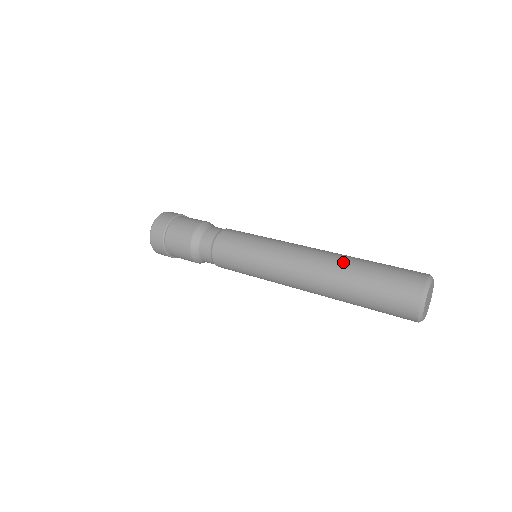
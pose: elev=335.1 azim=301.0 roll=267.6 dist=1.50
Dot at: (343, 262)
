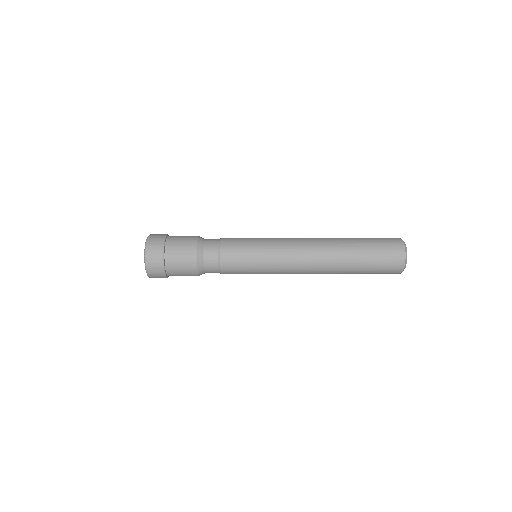
Dot at: (341, 249)
